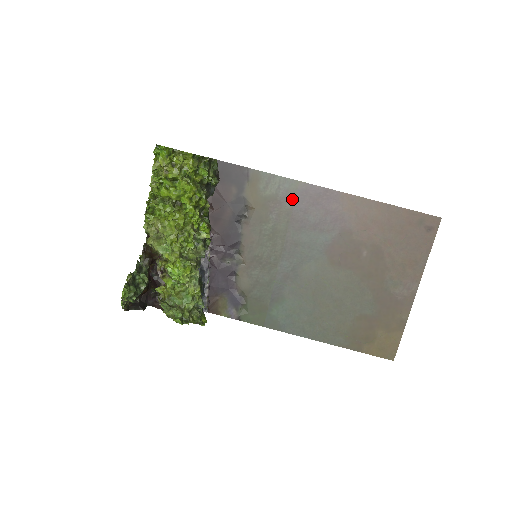
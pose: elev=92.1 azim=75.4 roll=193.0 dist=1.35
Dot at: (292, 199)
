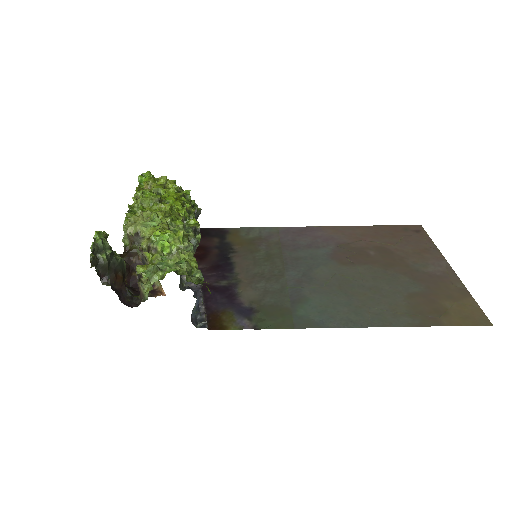
Dot at: (276, 236)
